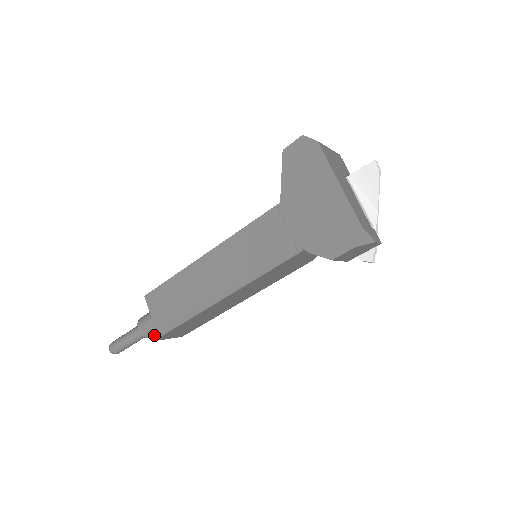
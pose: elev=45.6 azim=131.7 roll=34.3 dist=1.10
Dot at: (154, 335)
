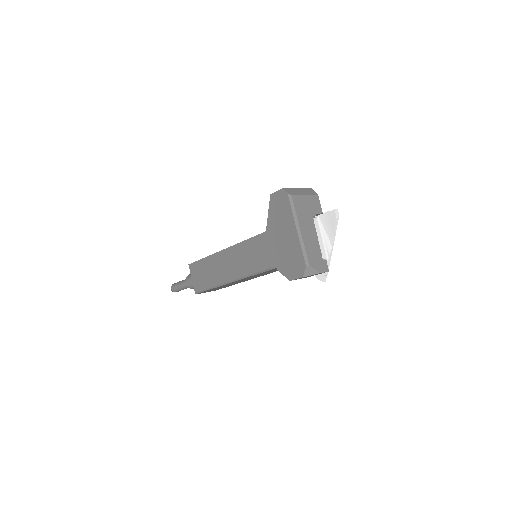
Dot at: occluded
